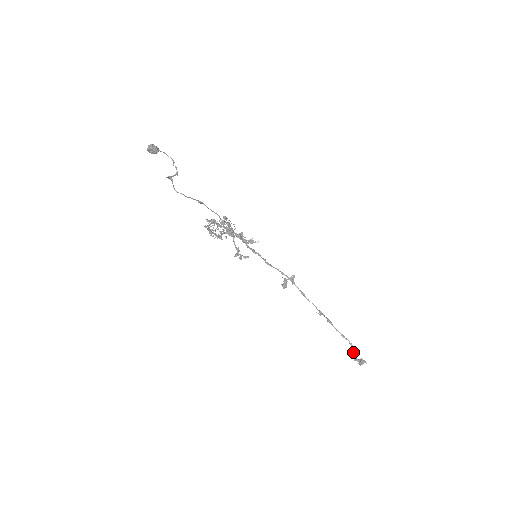
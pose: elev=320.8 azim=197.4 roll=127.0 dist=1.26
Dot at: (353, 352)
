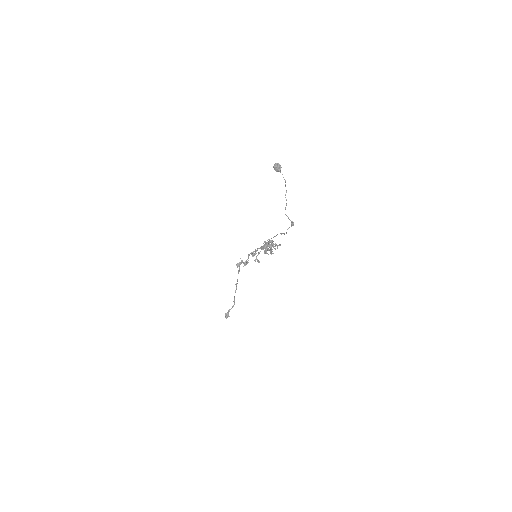
Dot at: occluded
